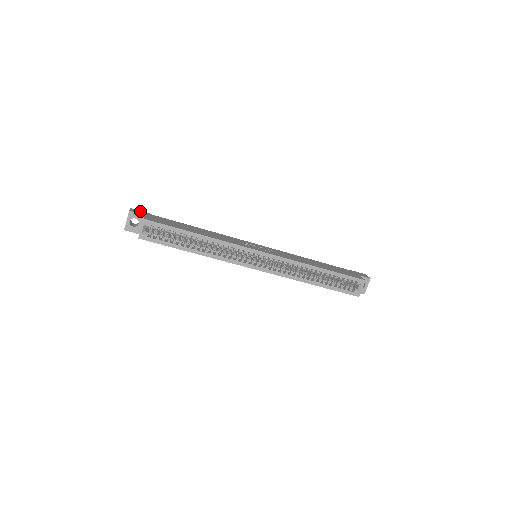
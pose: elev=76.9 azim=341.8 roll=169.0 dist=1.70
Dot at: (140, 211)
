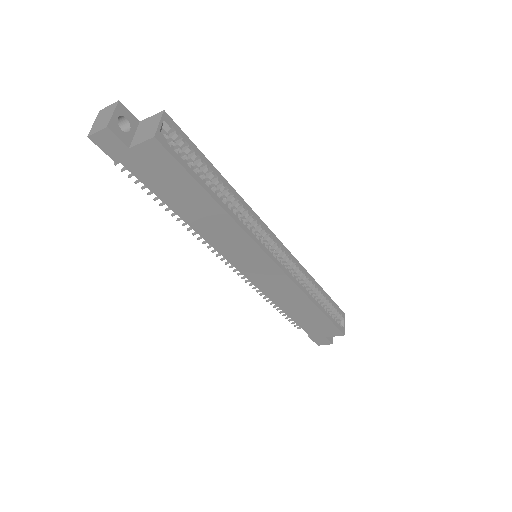
Dot at: occluded
